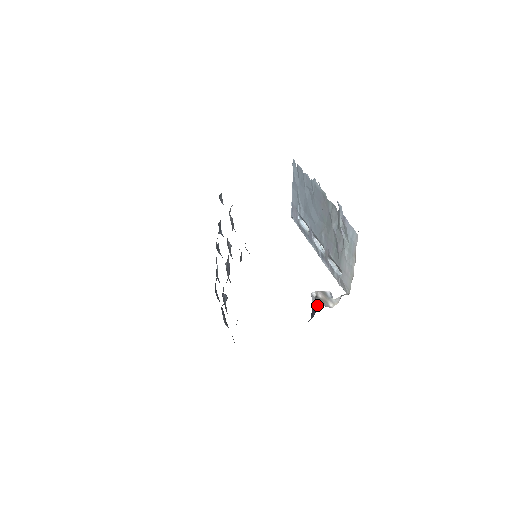
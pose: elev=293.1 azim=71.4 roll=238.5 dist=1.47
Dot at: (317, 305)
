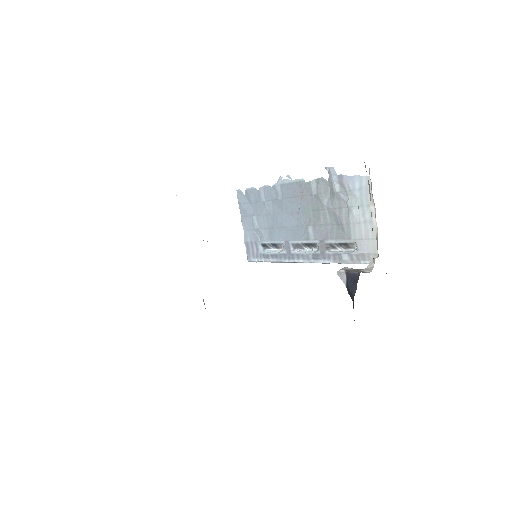
Dot at: (354, 274)
